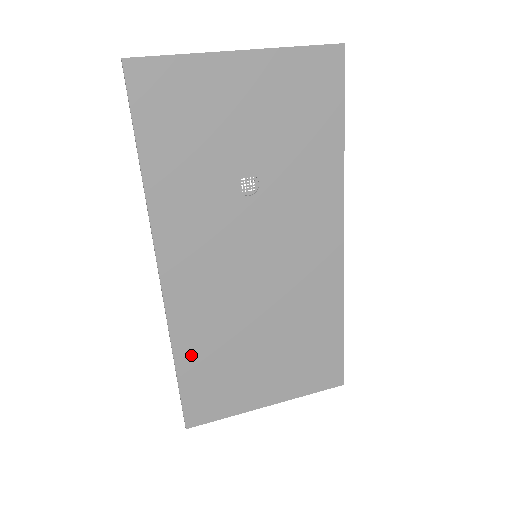
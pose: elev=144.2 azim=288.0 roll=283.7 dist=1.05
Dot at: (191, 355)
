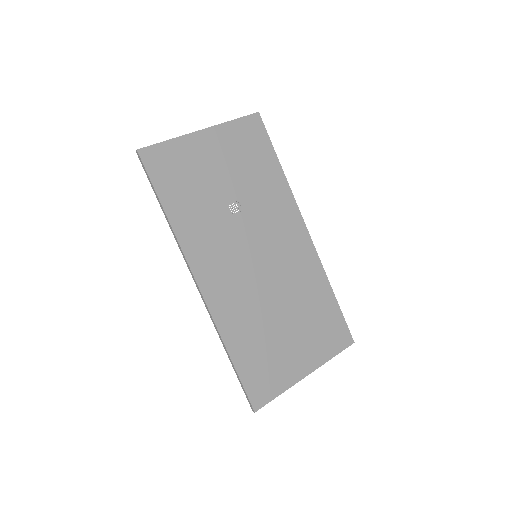
Dot at: (238, 344)
